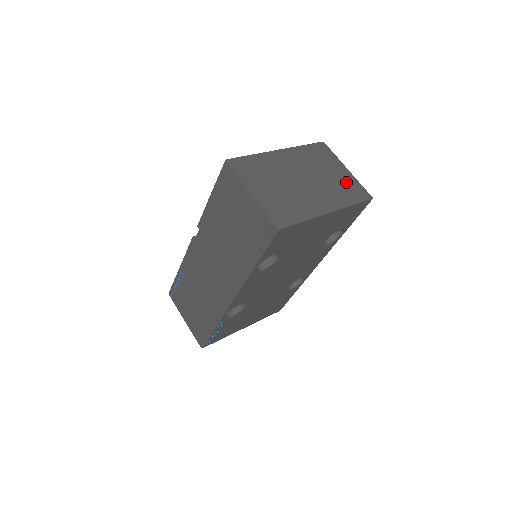
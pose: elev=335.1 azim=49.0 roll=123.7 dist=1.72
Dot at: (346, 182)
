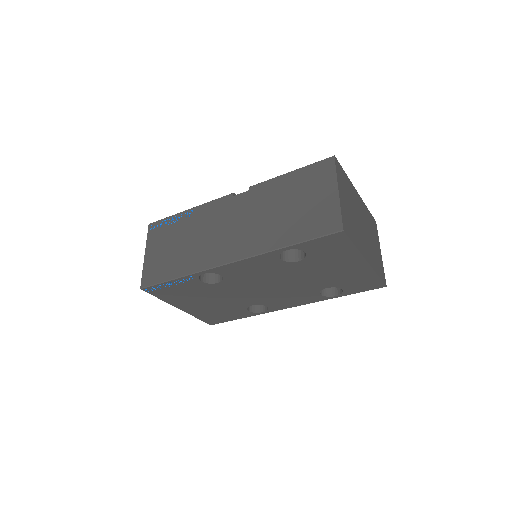
Dot at: (379, 258)
